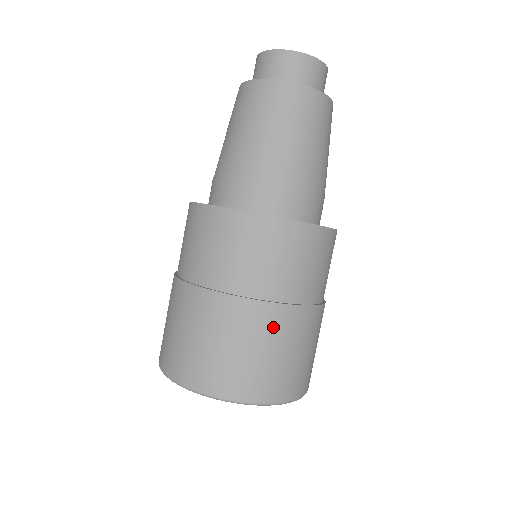
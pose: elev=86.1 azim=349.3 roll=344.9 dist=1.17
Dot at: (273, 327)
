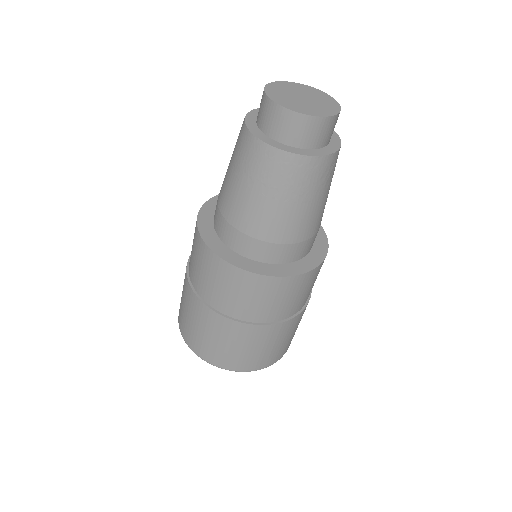
Dot at: (230, 332)
